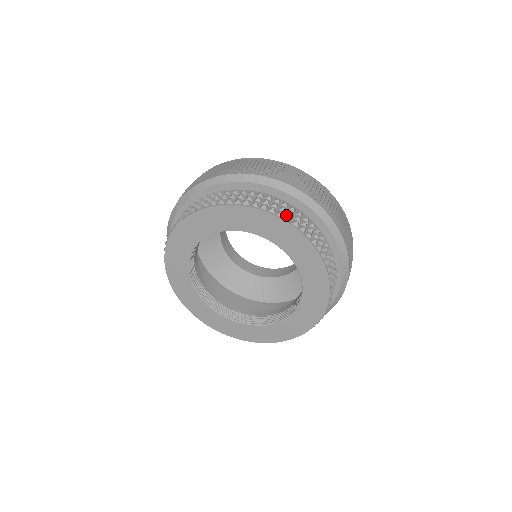
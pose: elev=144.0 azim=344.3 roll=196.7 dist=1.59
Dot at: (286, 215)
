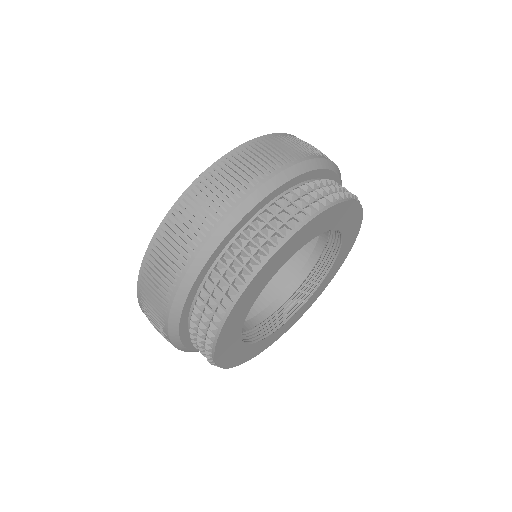
Dot at: (296, 217)
